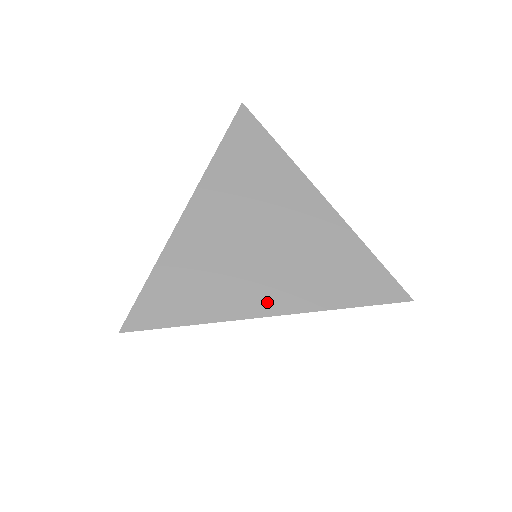
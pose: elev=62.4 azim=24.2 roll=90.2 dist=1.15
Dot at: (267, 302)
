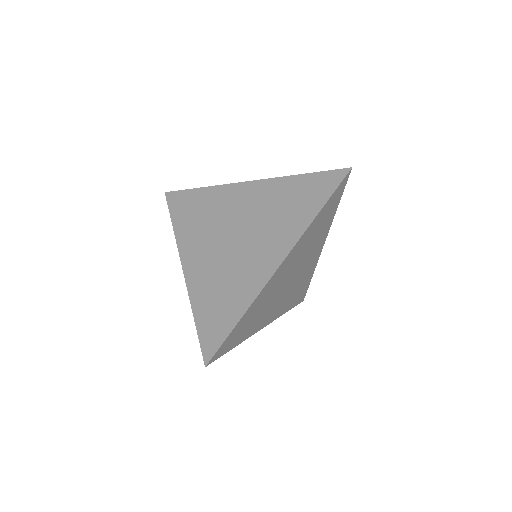
Dot at: (270, 262)
